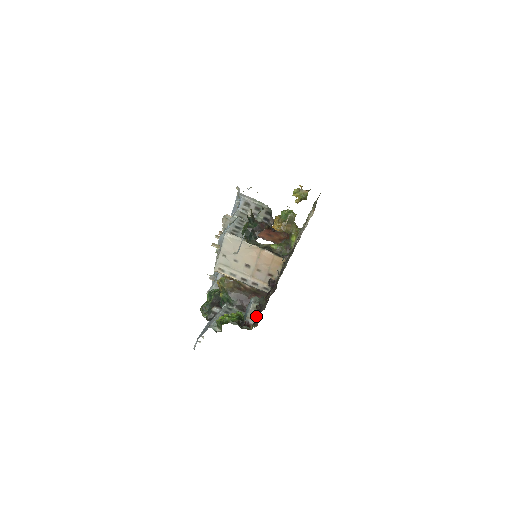
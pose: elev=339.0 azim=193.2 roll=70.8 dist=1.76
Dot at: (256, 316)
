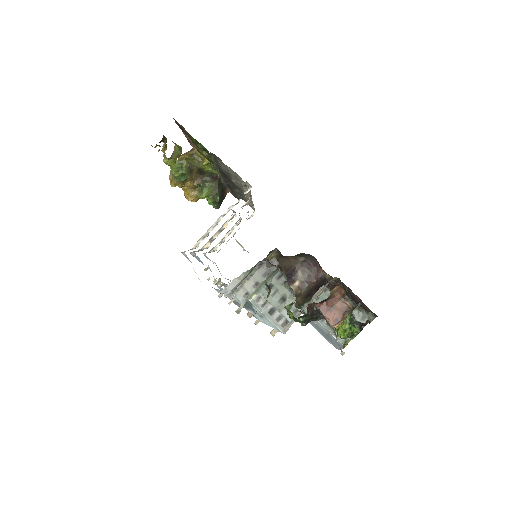
Dot at: occluded
